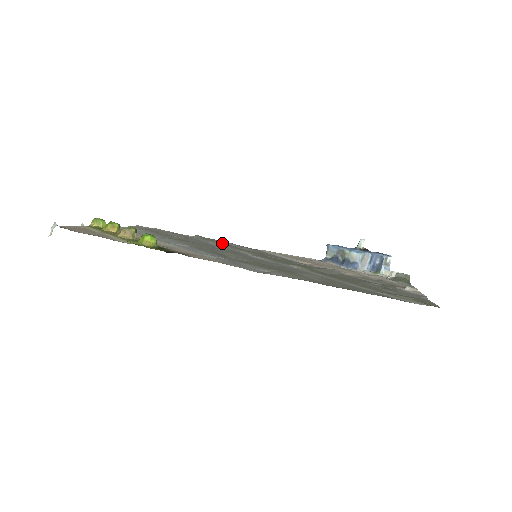
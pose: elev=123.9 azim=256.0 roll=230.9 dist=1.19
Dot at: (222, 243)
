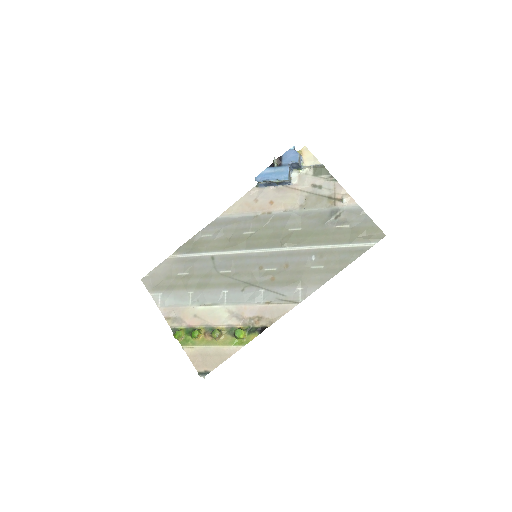
Dot at: (206, 245)
